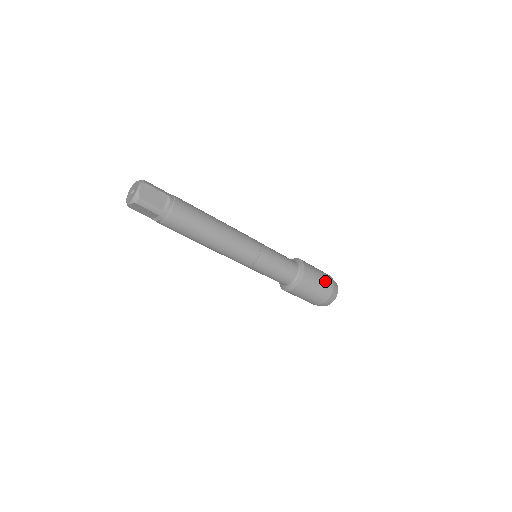
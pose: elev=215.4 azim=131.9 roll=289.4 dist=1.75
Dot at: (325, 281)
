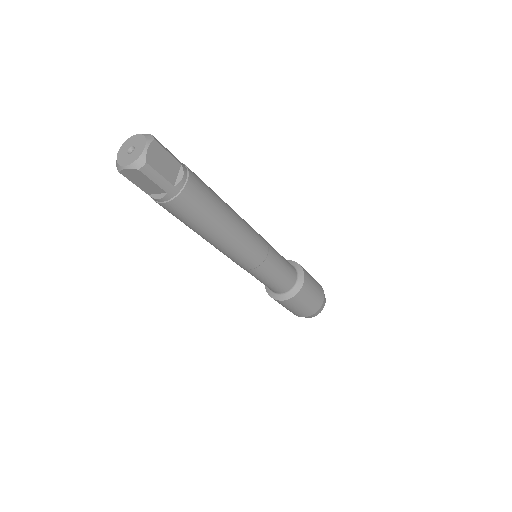
Dot at: (318, 291)
